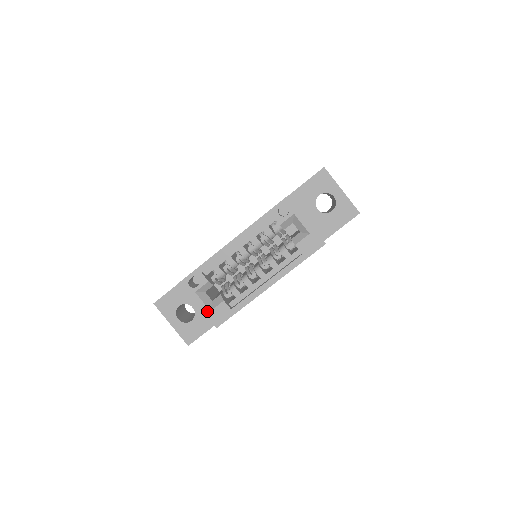
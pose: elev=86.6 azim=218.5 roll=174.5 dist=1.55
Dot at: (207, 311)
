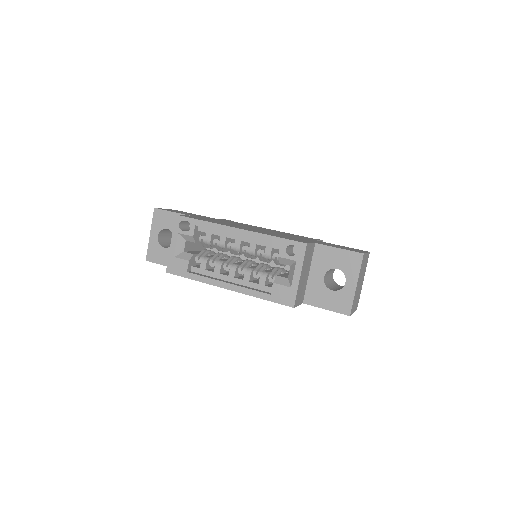
Dot at: (172, 254)
